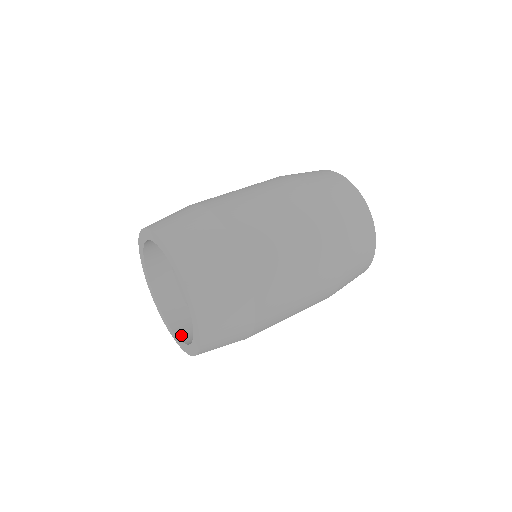
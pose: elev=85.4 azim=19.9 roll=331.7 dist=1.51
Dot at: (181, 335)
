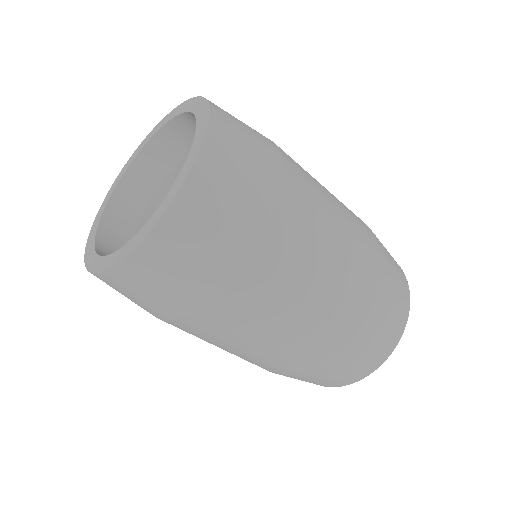
Dot at: (103, 233)
